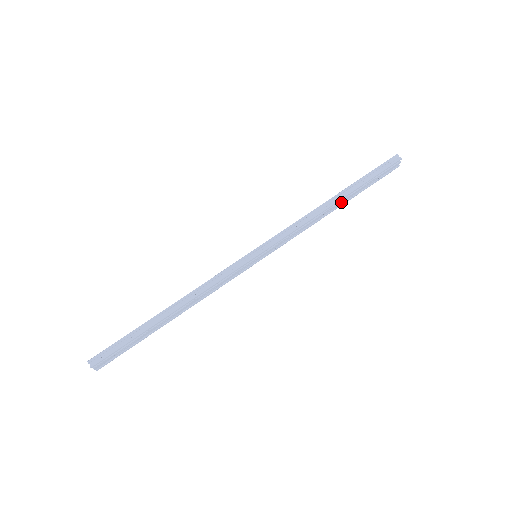
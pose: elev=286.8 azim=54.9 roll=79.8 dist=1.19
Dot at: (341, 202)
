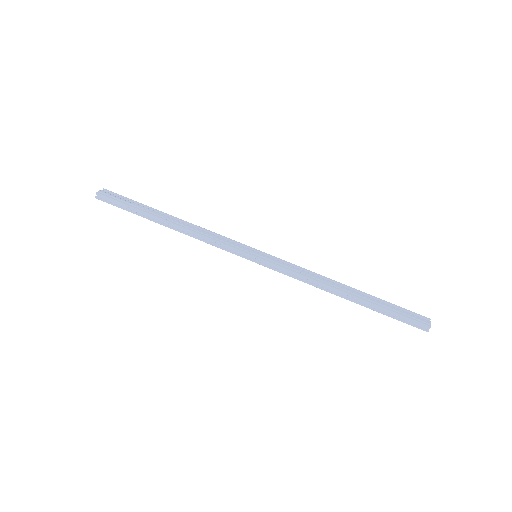
Dot at: (351, 297)
